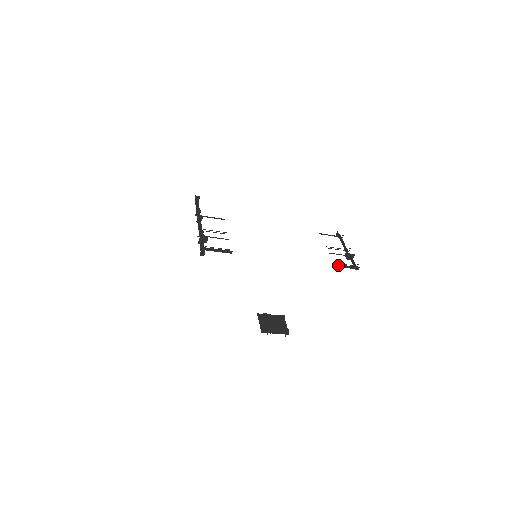
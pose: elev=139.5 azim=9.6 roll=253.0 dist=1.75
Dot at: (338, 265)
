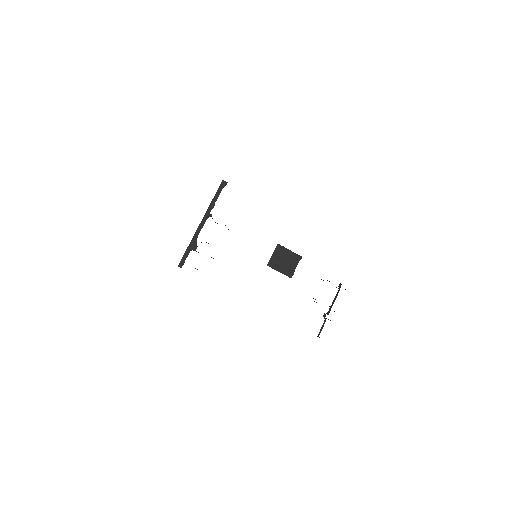
Dot at: occluded
